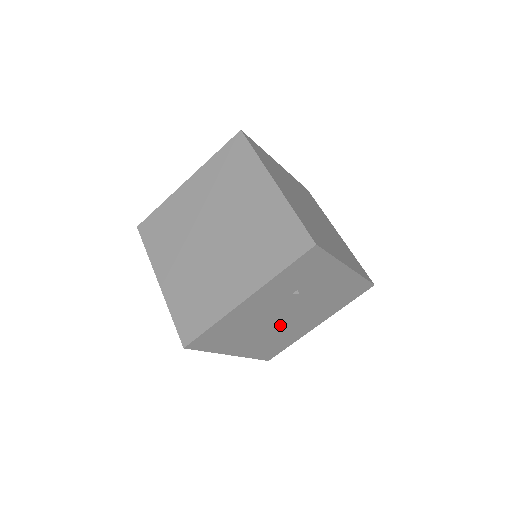
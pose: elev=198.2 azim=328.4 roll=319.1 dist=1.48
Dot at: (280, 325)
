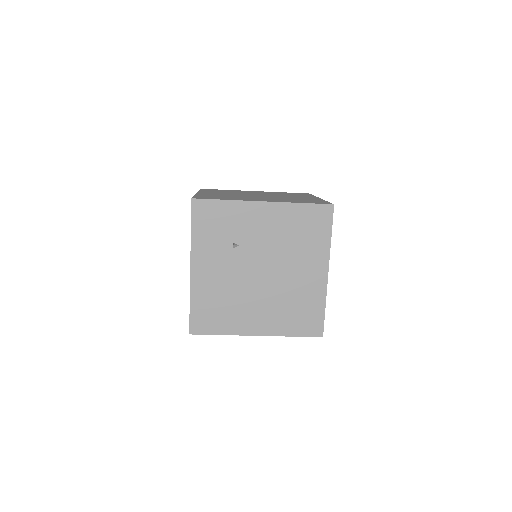
Dot at: (270, 286)
